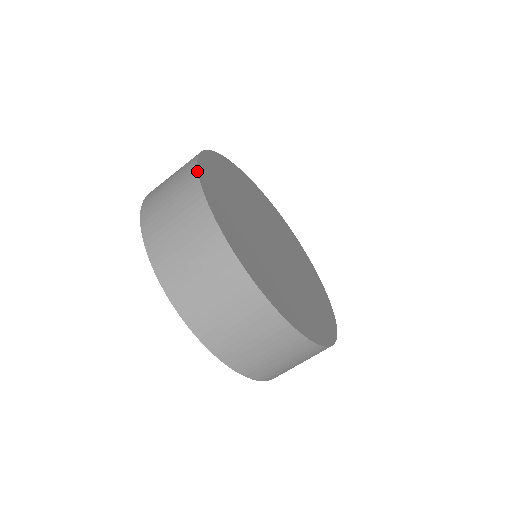
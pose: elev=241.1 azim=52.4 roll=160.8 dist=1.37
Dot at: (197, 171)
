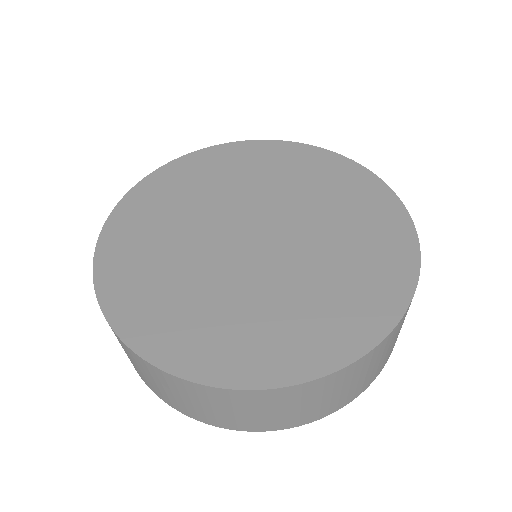
Dot at: (122, 342)
